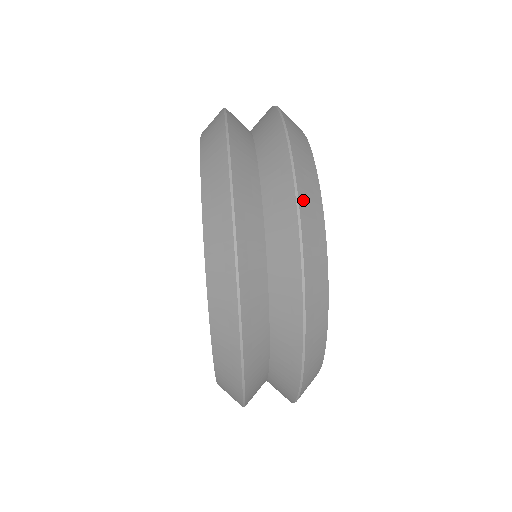
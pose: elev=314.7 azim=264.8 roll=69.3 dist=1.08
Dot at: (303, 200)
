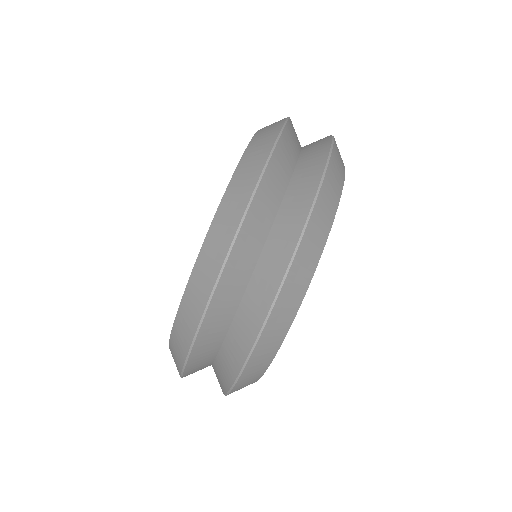
Dot at: (306, 240)
